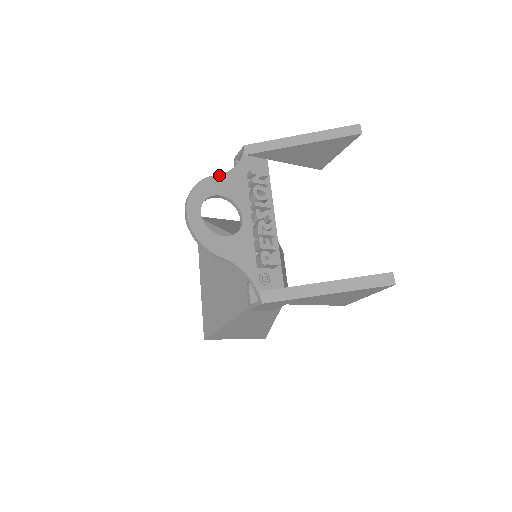
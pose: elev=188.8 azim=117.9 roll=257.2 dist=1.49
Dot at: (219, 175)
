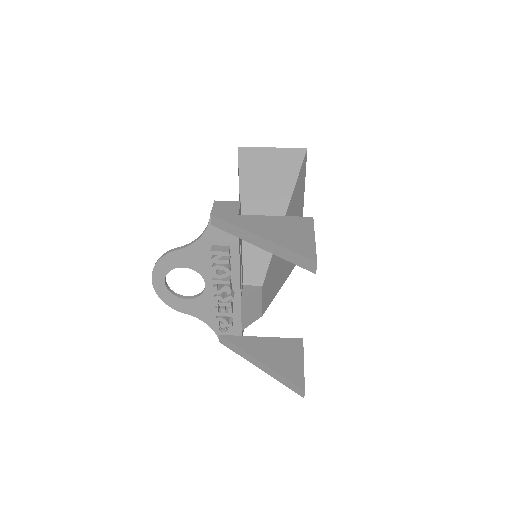
Dot at: (181, 249)
